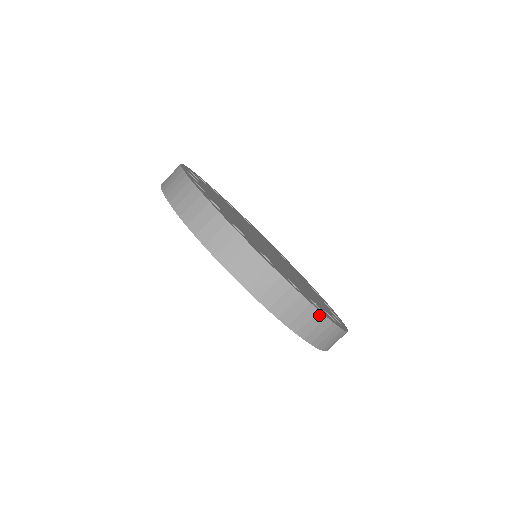
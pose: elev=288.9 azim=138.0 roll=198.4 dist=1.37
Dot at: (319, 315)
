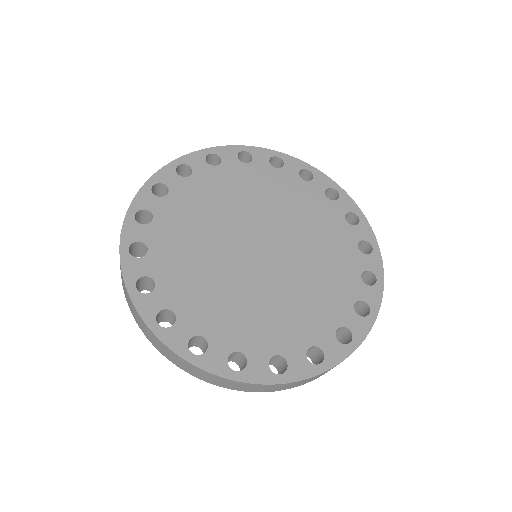
Dot at: (316, 376)
